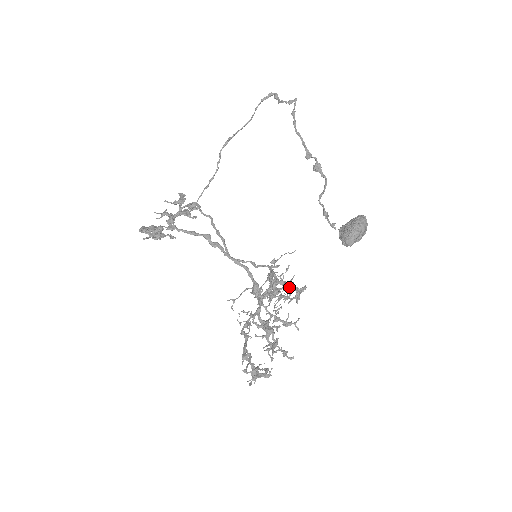
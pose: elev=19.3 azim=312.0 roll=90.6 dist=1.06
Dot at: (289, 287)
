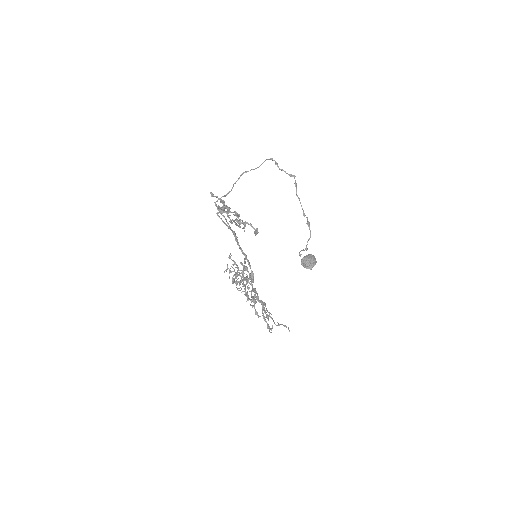
Dot at: occluded
